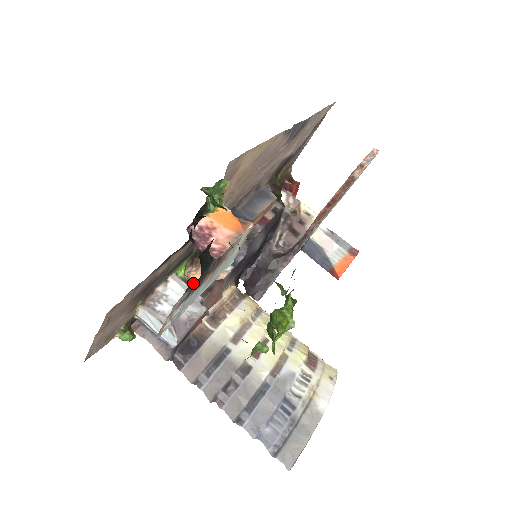
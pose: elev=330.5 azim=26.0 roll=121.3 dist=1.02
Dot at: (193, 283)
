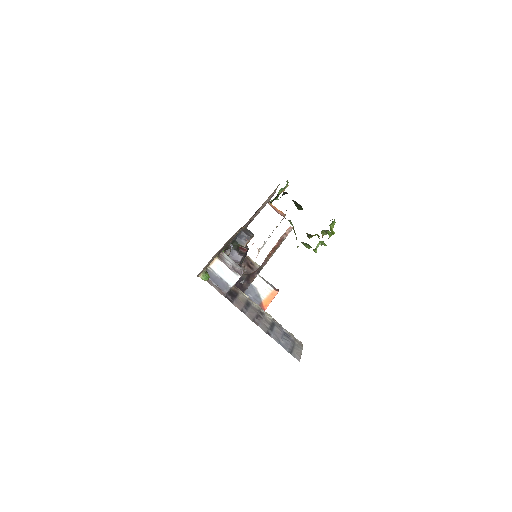
Dot at: occluded
